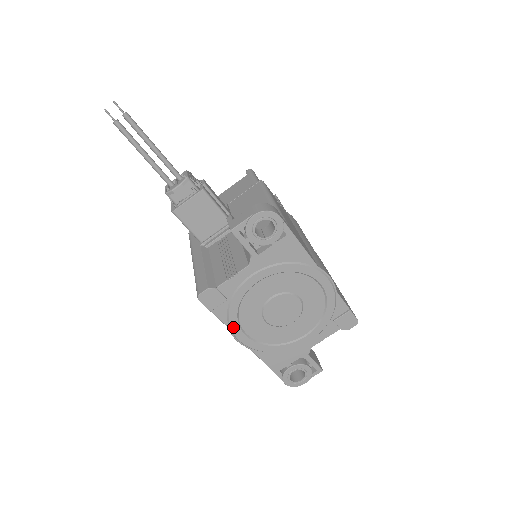
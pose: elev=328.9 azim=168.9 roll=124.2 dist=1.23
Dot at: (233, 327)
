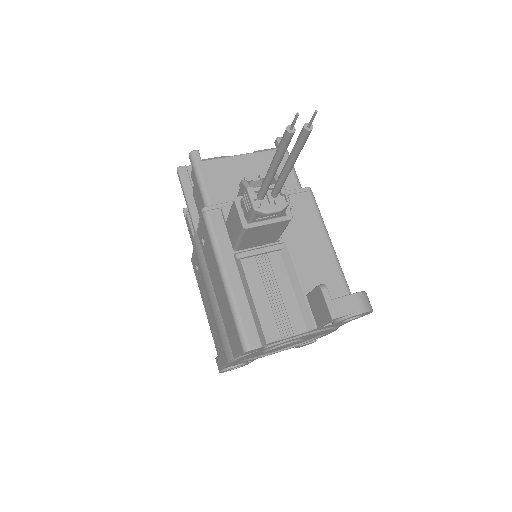
Dot at: (239, 359)
